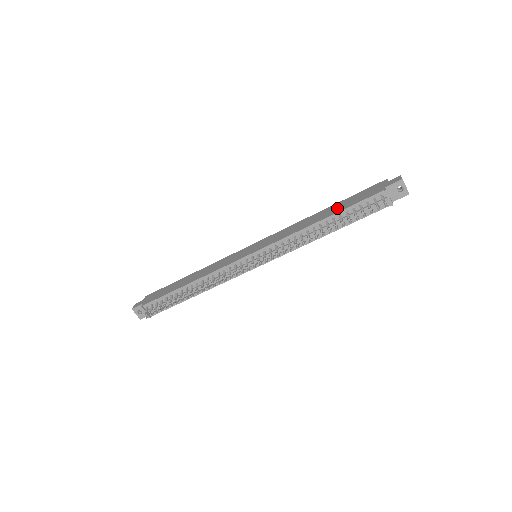
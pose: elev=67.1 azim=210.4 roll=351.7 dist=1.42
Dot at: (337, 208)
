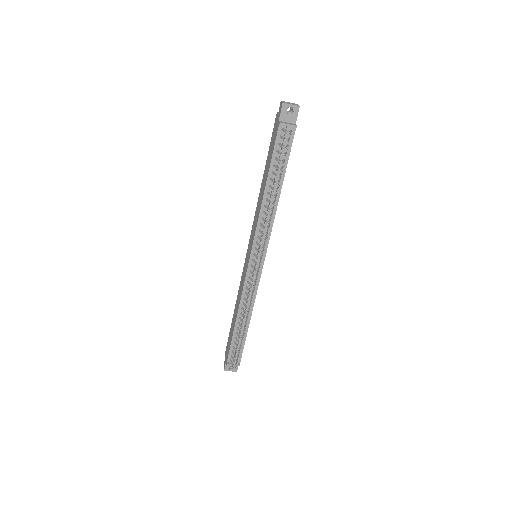
Dot at: (267, 169)
